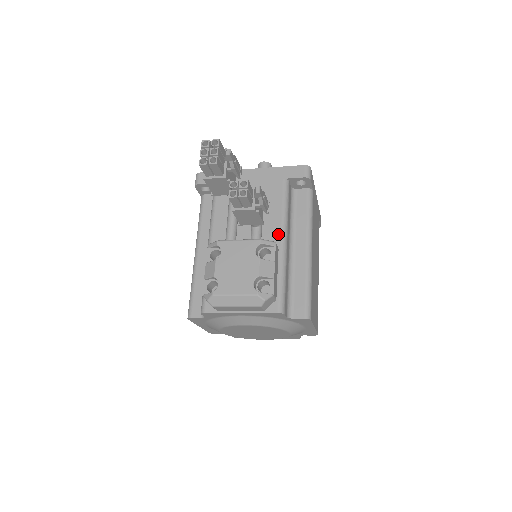
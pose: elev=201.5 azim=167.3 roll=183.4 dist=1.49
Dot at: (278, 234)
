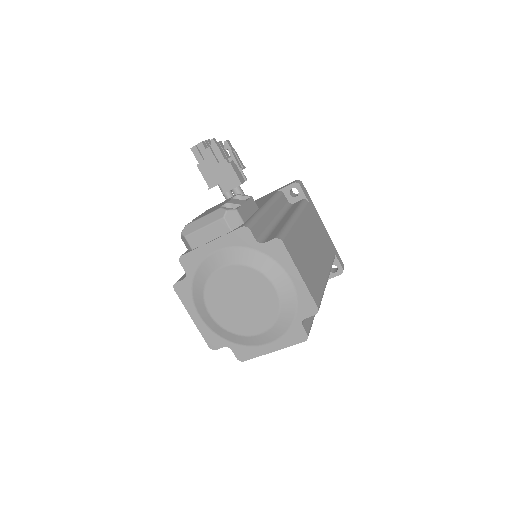
Dot at: (262, 205)
